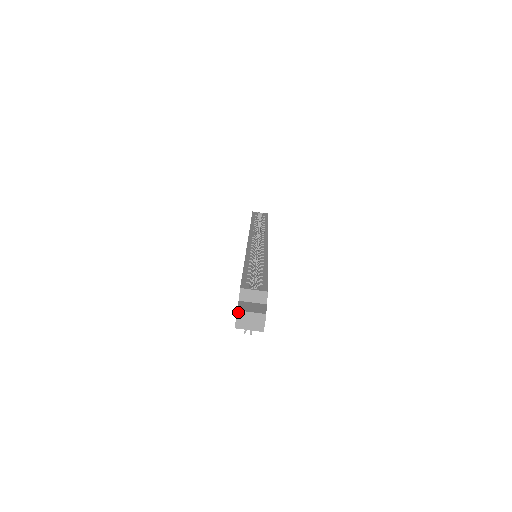
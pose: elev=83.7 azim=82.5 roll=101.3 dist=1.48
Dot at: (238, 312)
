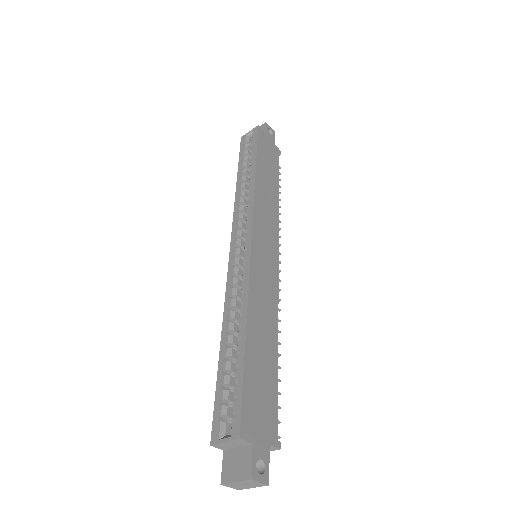
Dot at: (223, 485)
